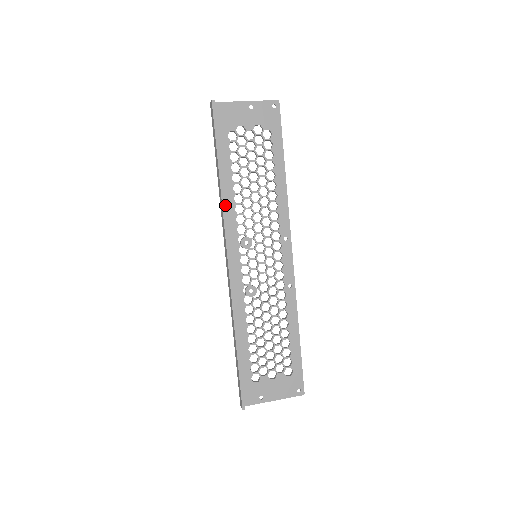
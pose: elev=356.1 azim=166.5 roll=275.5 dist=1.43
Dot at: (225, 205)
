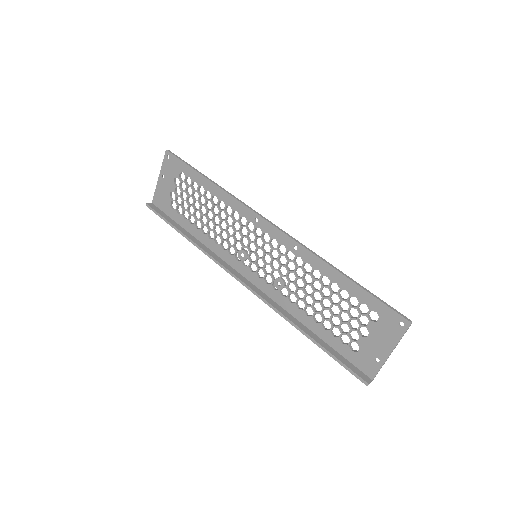
Dot at: (210, 249)
